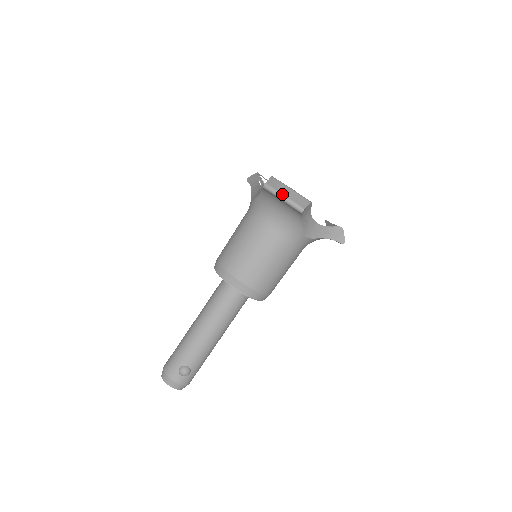
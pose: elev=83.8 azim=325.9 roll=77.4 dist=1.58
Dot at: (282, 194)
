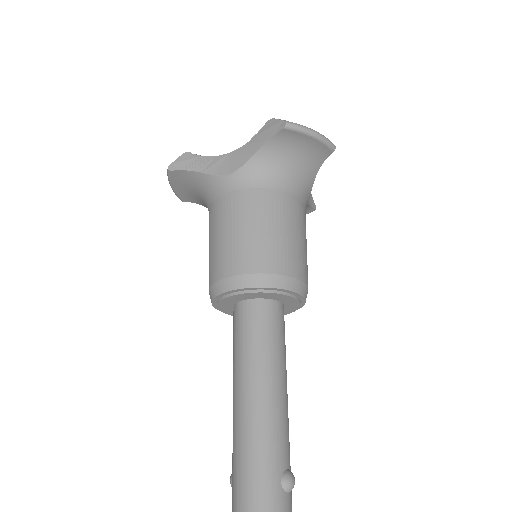
Dot at: (312, 129)
